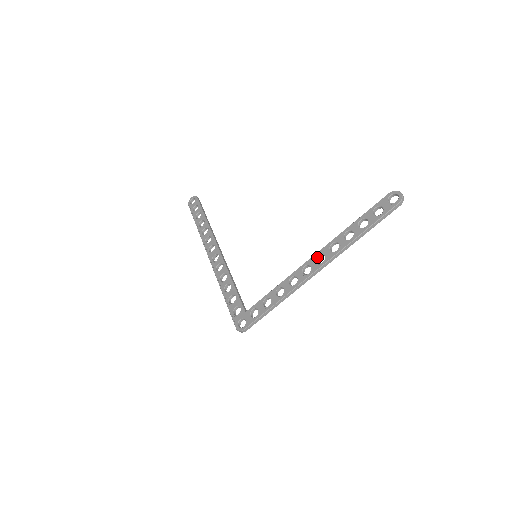
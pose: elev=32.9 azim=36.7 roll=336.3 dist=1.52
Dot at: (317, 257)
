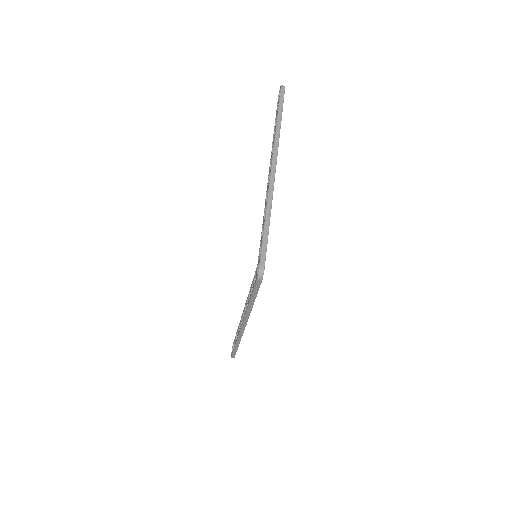
Dot at: occluded
